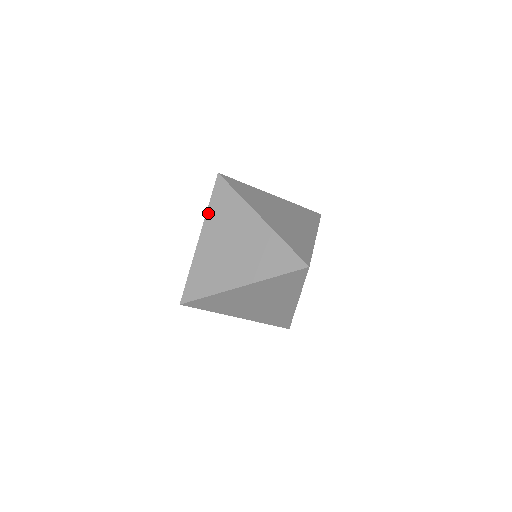
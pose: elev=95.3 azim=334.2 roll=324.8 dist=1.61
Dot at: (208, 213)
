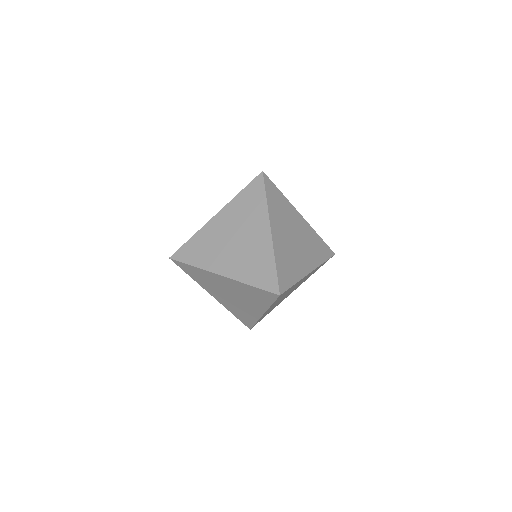
Dot at: (234, 199)
